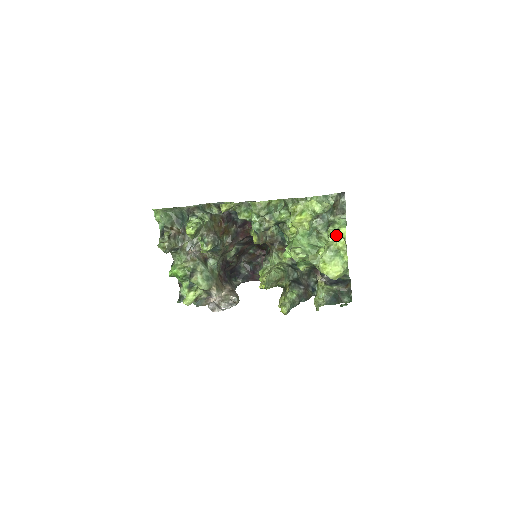
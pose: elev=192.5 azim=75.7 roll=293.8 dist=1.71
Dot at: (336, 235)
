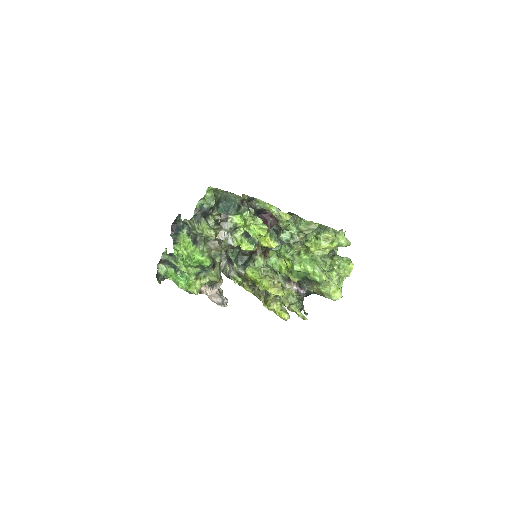
Dot at: (341, 265)
